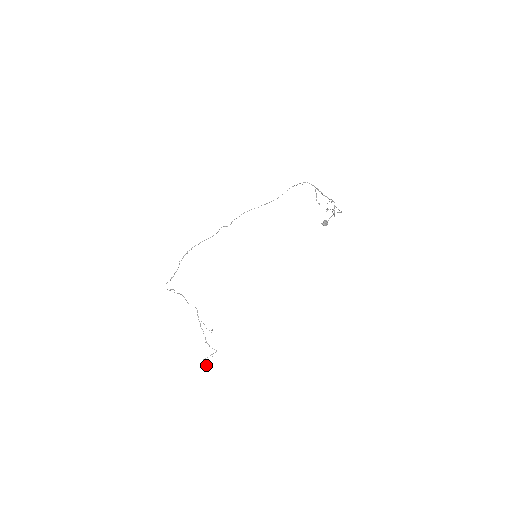
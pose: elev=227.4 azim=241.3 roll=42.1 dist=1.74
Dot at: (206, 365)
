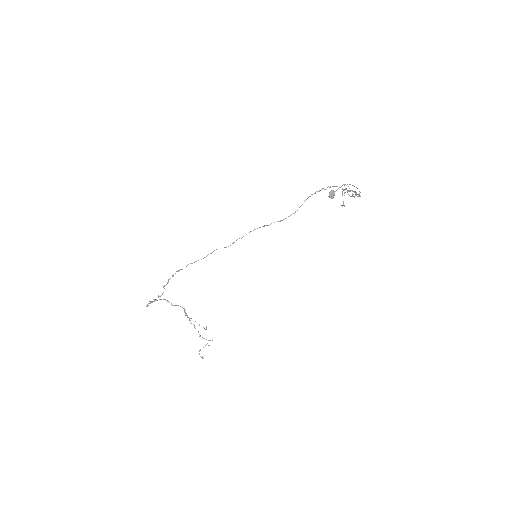
Dot at: occluded
